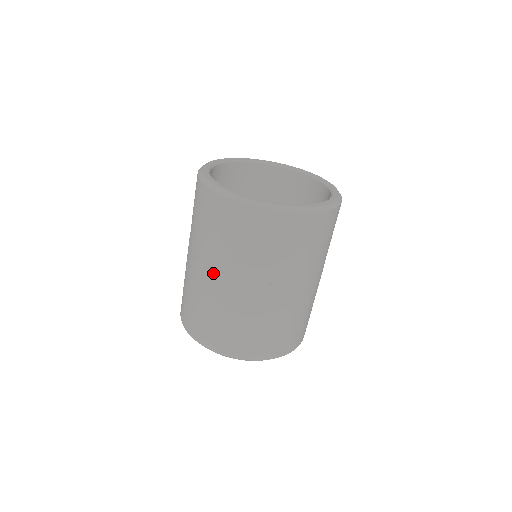
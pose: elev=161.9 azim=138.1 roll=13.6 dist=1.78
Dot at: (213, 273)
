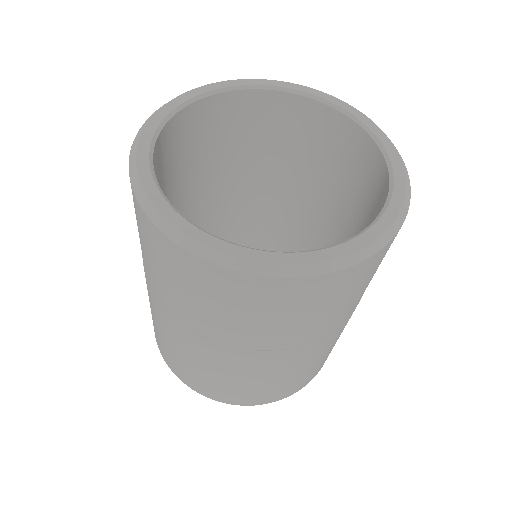
Dot at: (157, 302)
